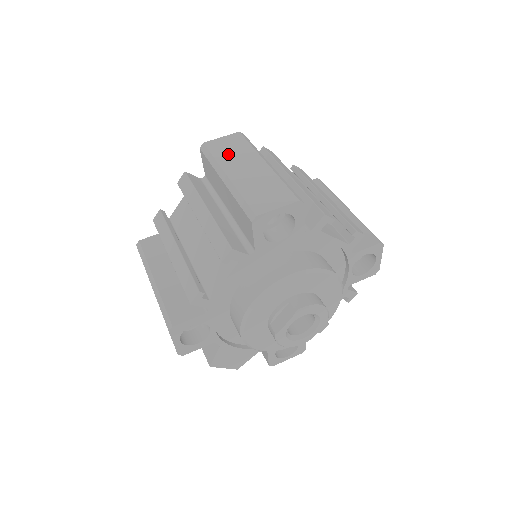
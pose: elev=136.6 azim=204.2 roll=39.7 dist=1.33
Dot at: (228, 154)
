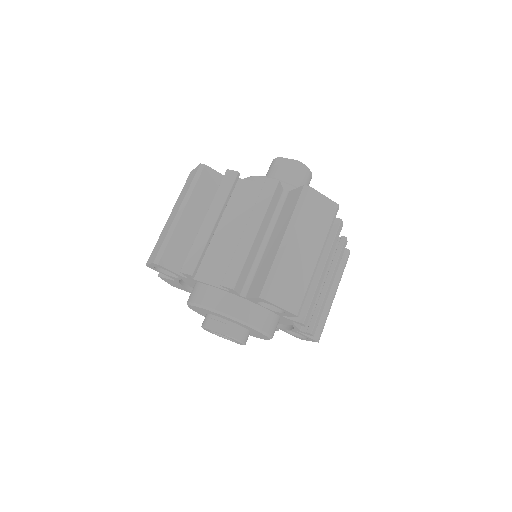
Dot at: (310, 220)
